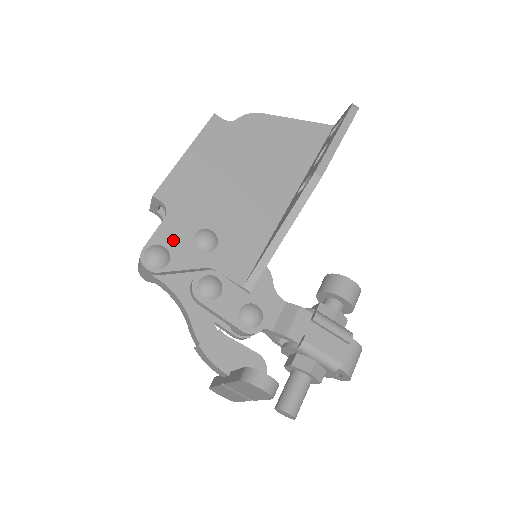
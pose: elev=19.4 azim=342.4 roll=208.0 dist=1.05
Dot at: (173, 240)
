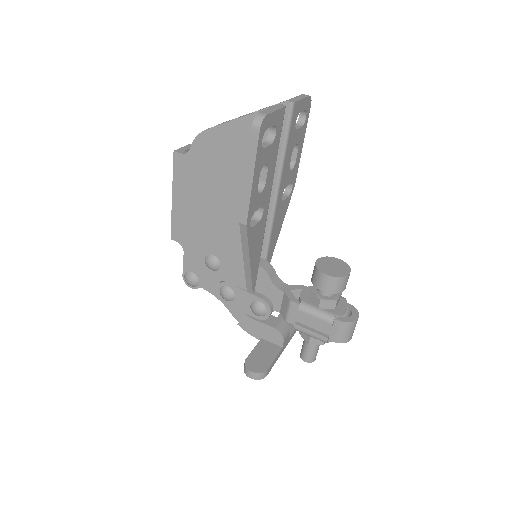
Dot at: (195, 267)
